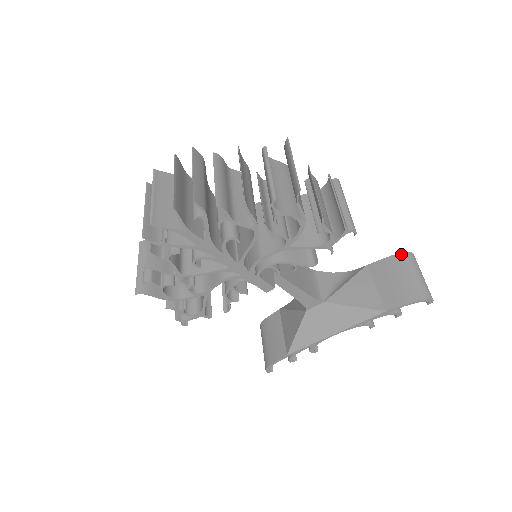
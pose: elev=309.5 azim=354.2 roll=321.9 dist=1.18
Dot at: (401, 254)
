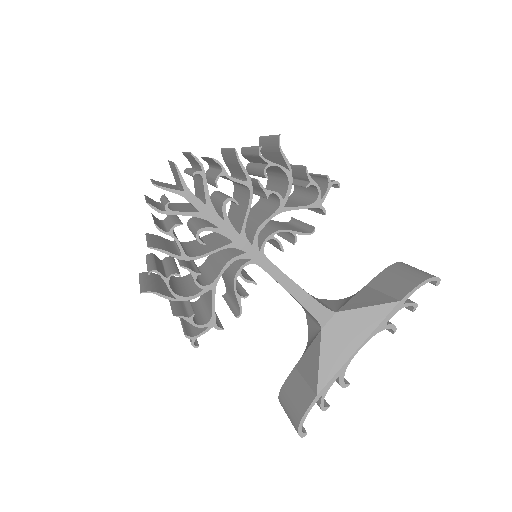
Dot at: (393, 264)
